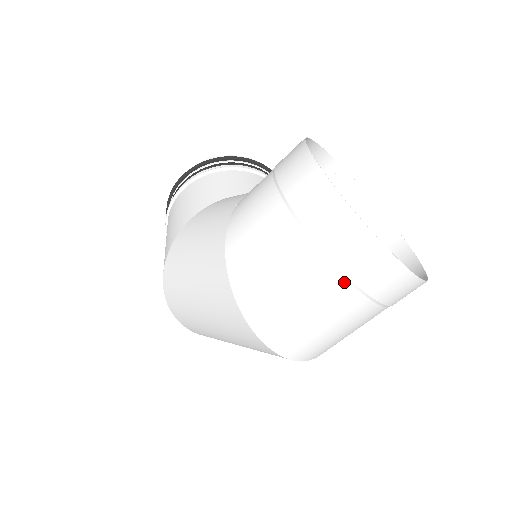
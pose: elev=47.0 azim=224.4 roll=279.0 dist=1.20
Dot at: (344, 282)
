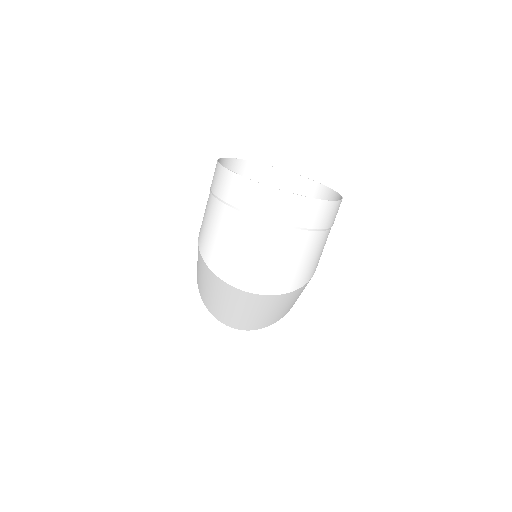
Dot at: (253, 219)
